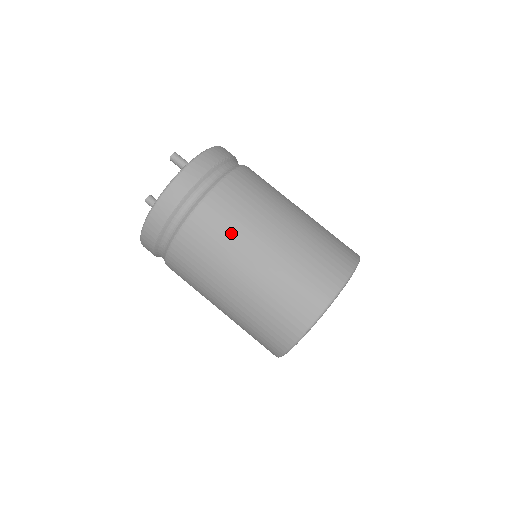
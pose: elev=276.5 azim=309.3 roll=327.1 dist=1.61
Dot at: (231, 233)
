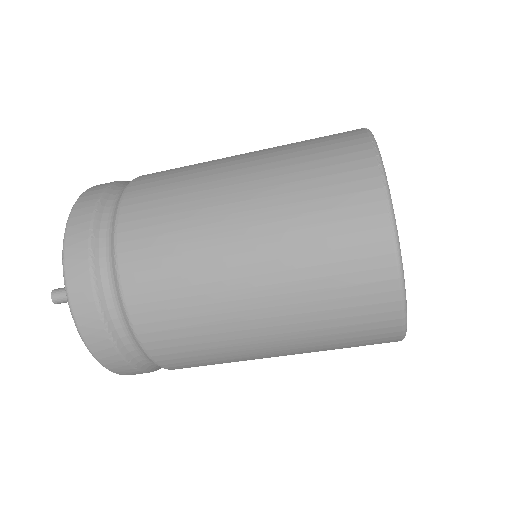
Dot at: (226, 362)
